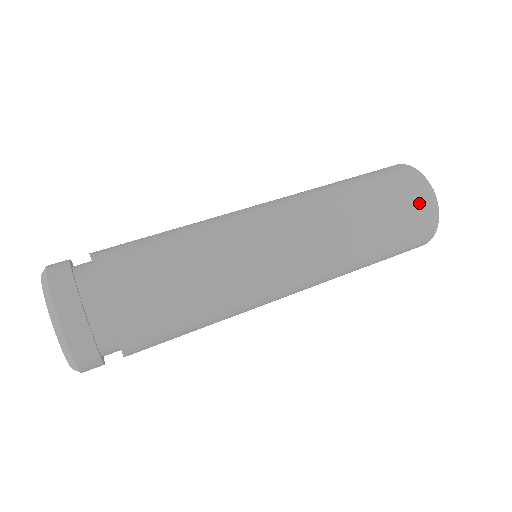
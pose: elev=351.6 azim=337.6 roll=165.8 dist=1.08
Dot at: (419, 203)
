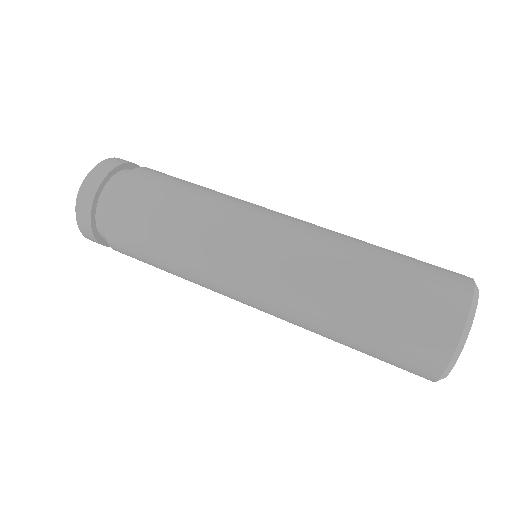
Dot at: (429, 330)
